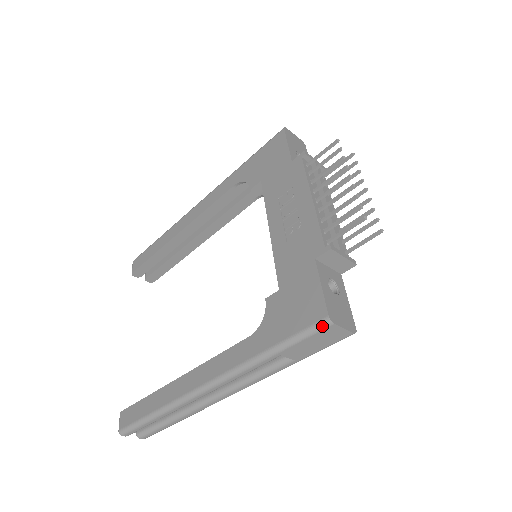
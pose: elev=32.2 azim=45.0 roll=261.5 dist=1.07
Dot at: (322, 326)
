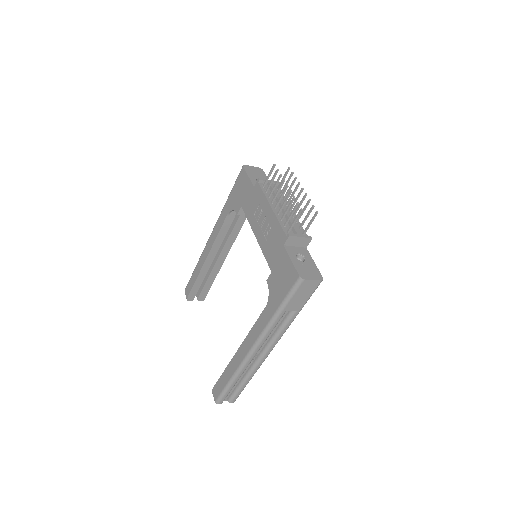
Dot at: (298, 283)
